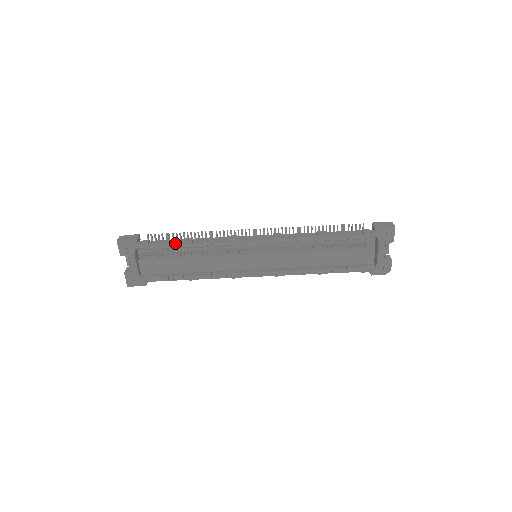
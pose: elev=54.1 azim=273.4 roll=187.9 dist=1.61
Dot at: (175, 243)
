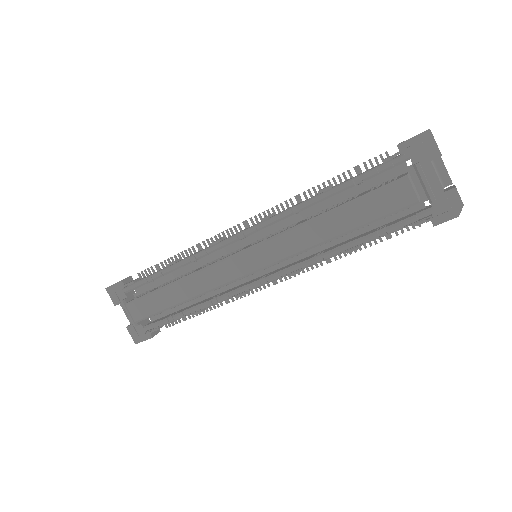
Dot at: (159, 270)
